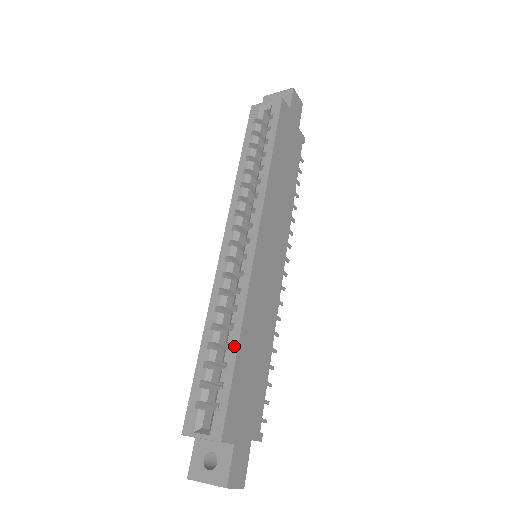
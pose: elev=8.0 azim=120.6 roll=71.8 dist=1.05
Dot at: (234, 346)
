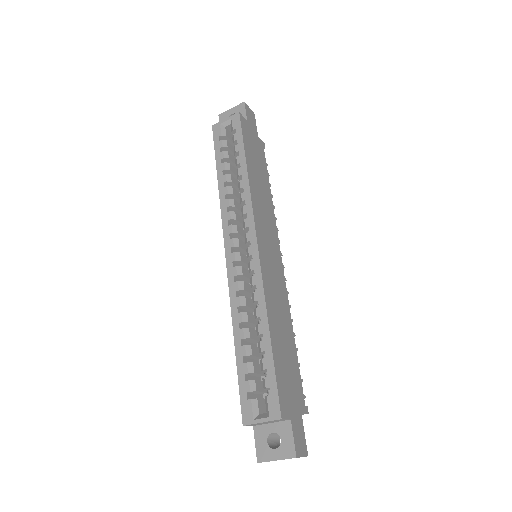
Dot at: (266, 336)
